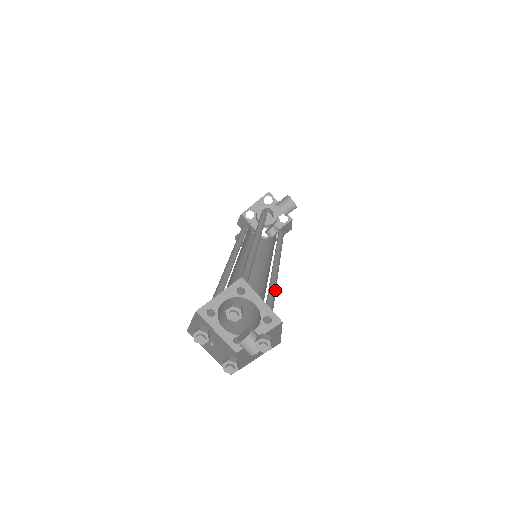
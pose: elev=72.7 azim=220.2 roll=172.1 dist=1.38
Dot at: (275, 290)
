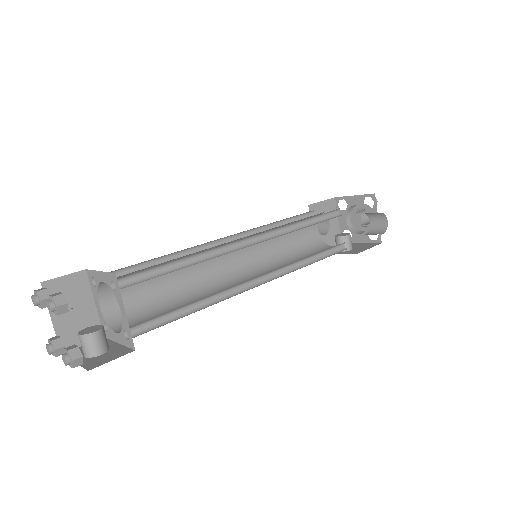
Dot at: (201, 309)
